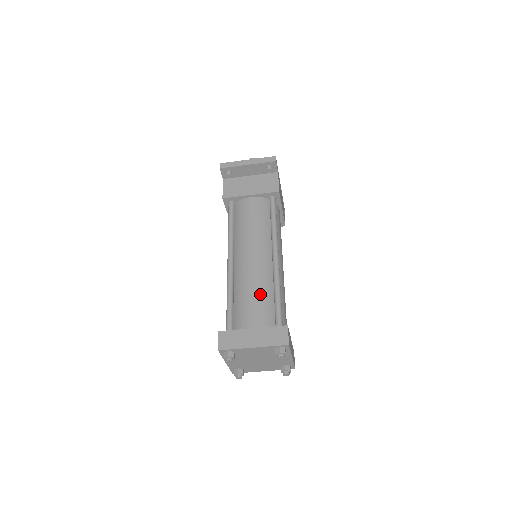
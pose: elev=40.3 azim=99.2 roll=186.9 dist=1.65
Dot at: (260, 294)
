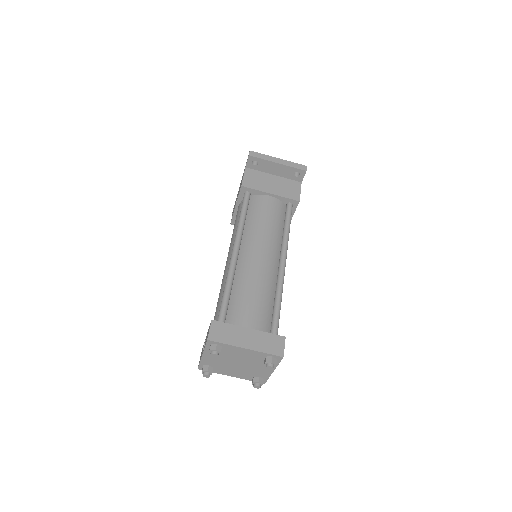
Dot at: (261, 295)
